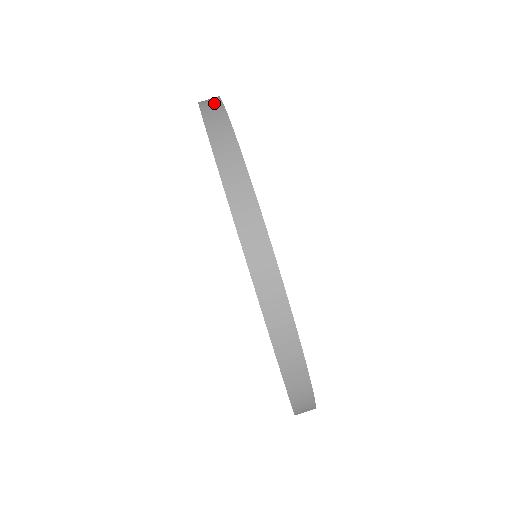
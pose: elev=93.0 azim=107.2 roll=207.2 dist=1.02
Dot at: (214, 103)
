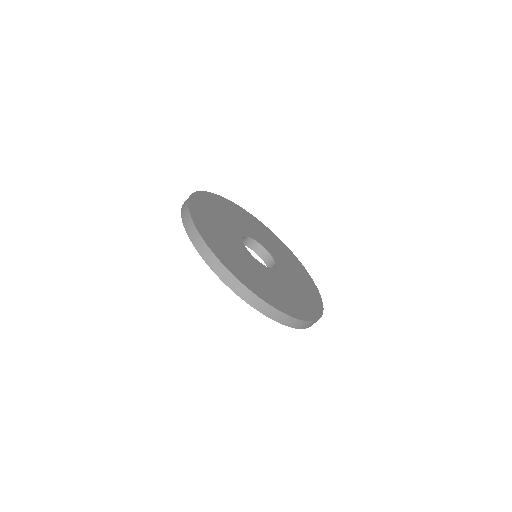
Dot at: (196, 236)
